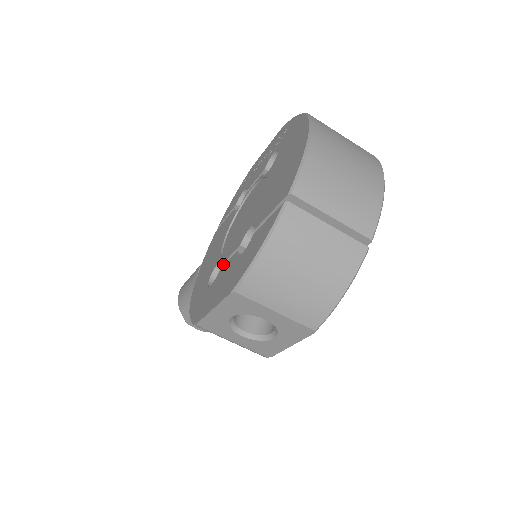
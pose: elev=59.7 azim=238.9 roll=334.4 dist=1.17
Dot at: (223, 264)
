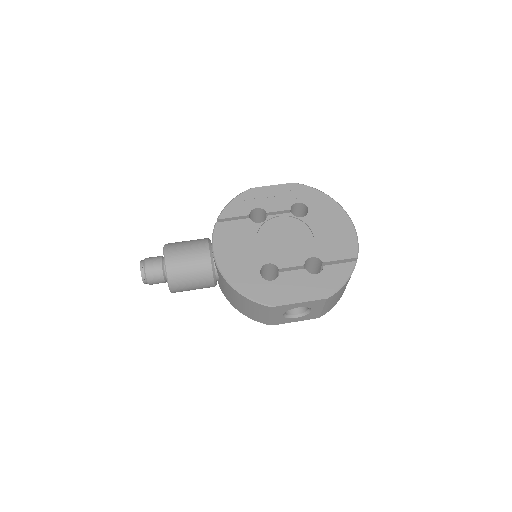
Dot at: (280, 269)
